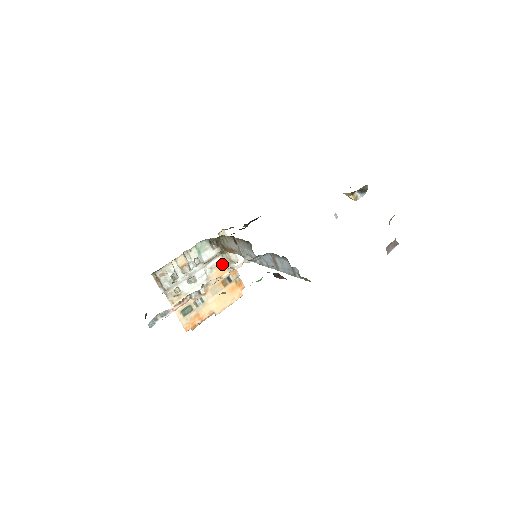
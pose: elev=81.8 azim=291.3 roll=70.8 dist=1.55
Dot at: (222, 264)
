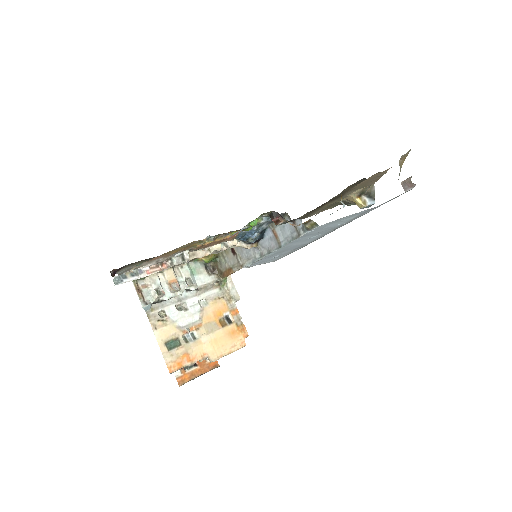
Dot at: (220, 298)
